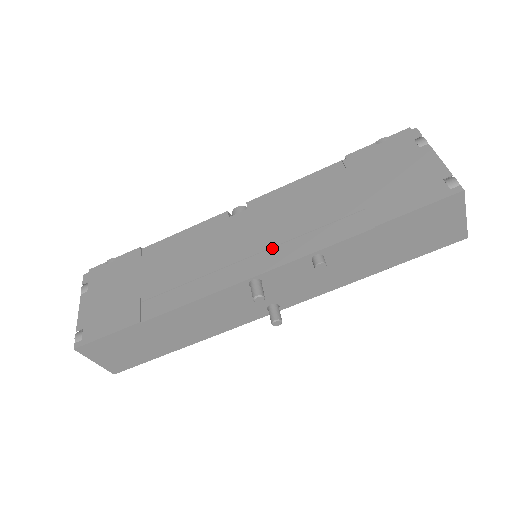
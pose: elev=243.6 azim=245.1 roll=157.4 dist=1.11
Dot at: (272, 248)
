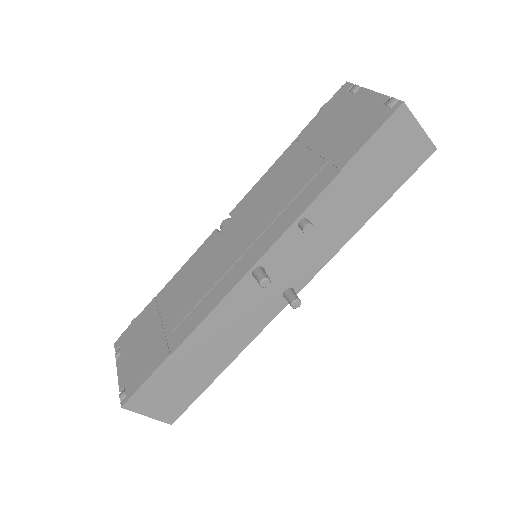
Dot at: (261, 235)
